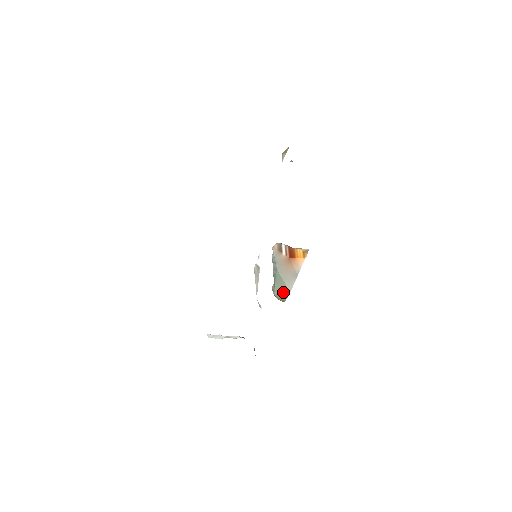
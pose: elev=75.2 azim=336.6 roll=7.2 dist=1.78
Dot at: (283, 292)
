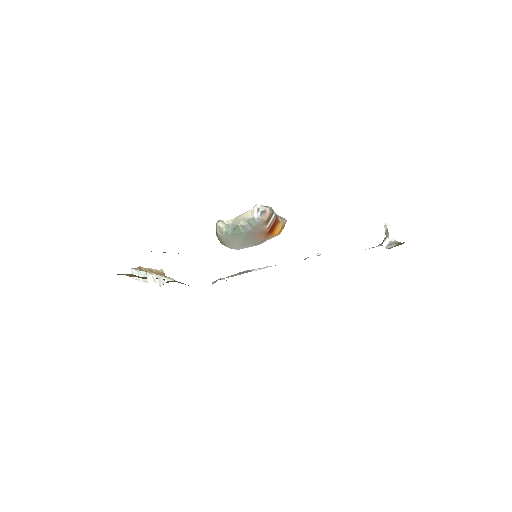
Dot at: (231, 243)
